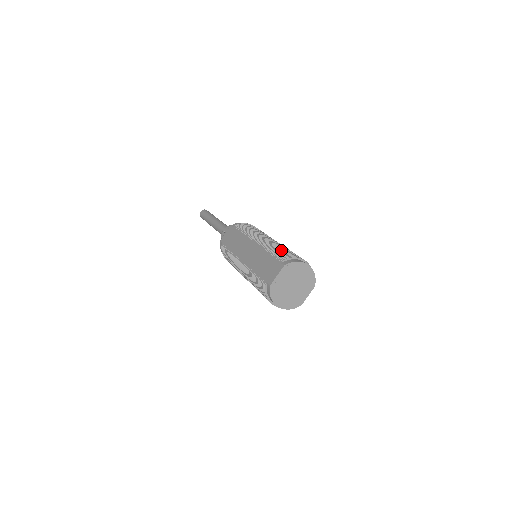
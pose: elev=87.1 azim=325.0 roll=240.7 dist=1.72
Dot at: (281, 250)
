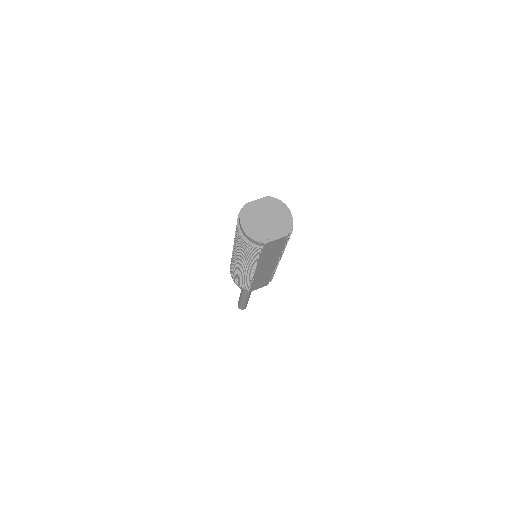
Dot at: occluded
